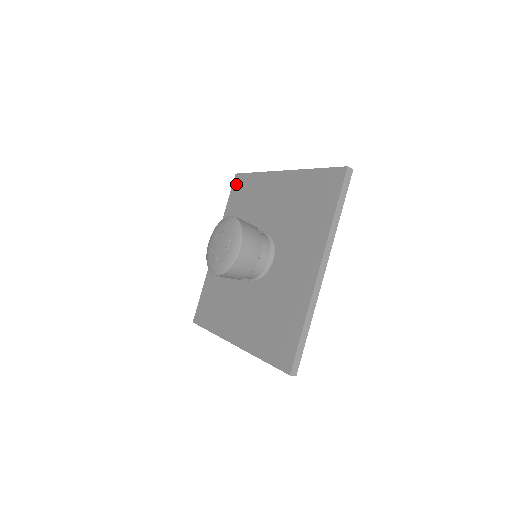
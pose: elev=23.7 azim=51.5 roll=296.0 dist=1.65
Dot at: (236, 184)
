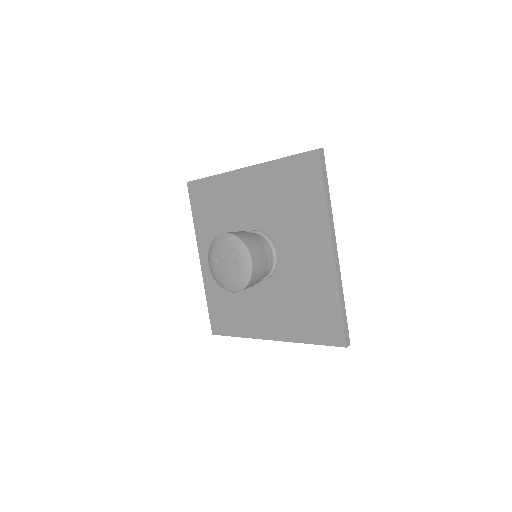
Dot at: (308, 161)
